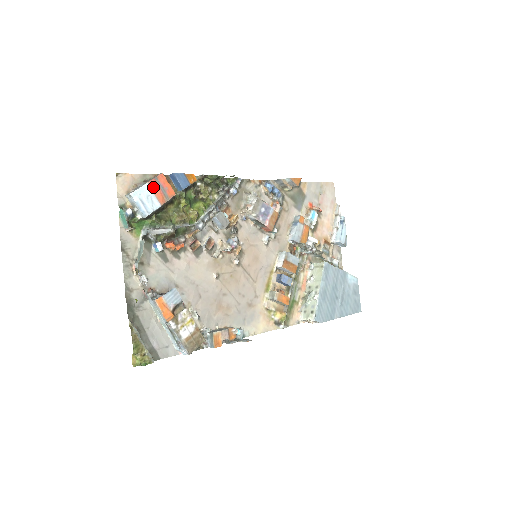
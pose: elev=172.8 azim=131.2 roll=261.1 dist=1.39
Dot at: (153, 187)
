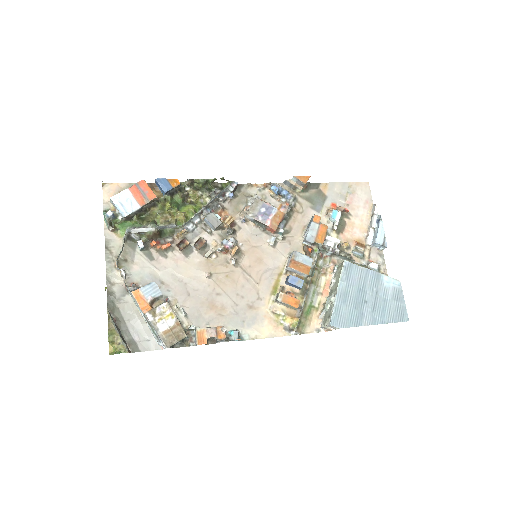
Dot at: (133, 191)
